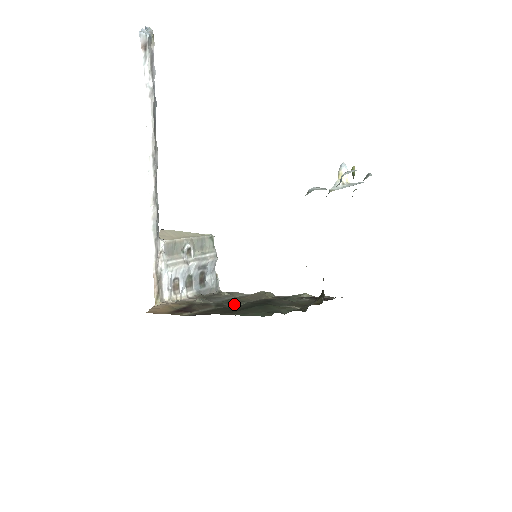
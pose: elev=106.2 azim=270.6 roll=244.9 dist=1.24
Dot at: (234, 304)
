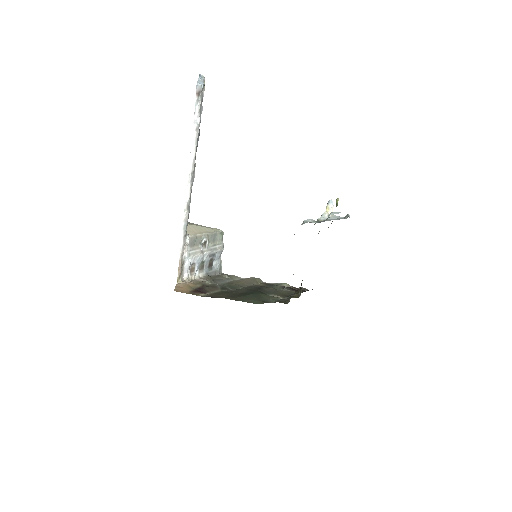
Dot at: (234, 288)
